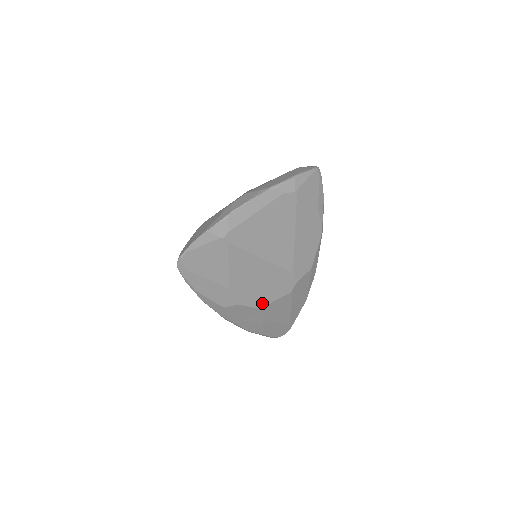
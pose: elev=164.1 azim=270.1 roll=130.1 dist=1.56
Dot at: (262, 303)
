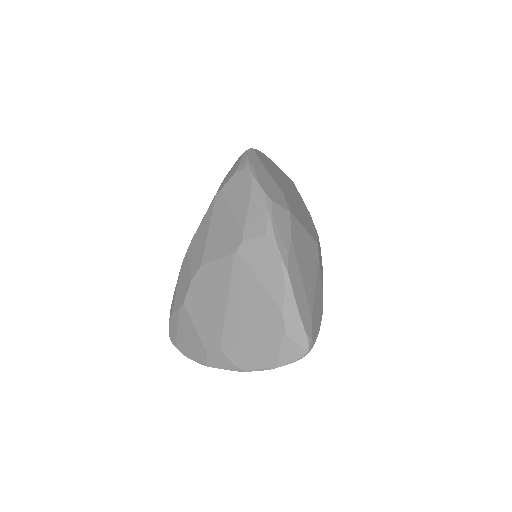
Dot at: occluded
